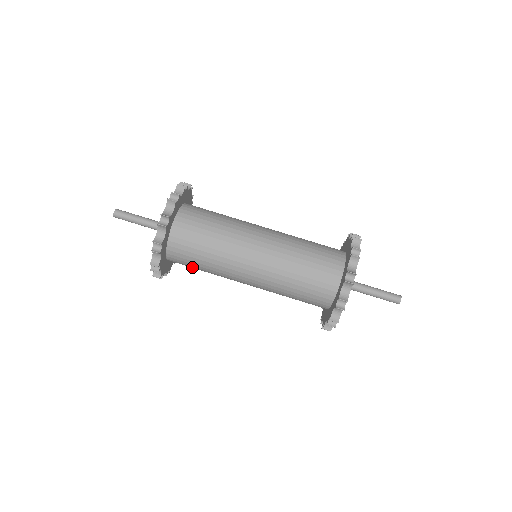
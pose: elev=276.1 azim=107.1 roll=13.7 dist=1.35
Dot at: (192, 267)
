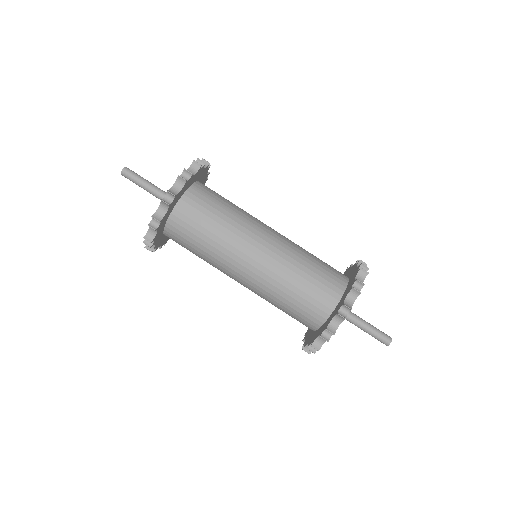
Dot at: occluded
